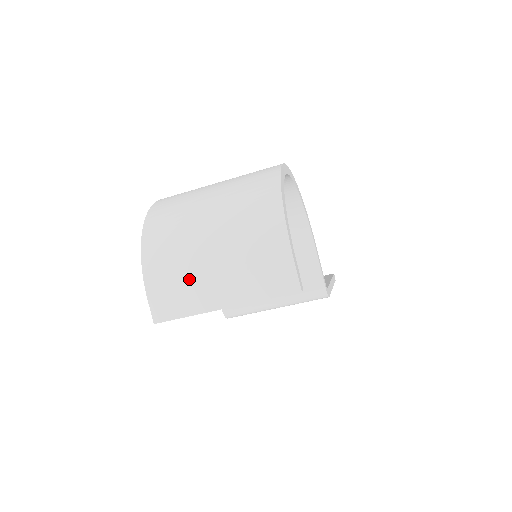
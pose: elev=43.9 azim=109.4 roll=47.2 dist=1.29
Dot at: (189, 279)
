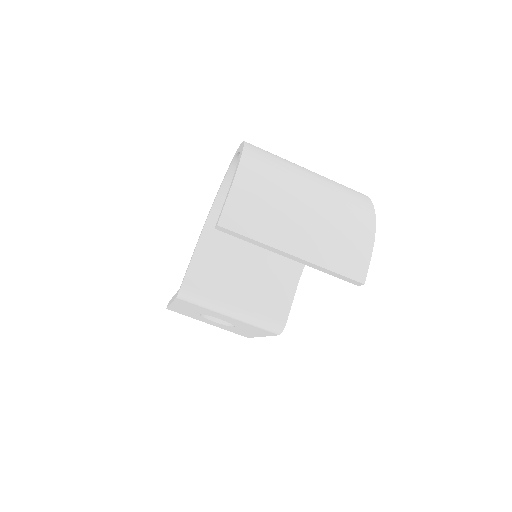
Dot at: (277, 211)
